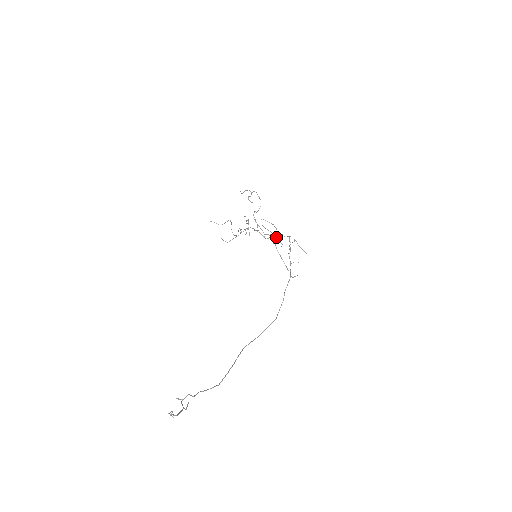
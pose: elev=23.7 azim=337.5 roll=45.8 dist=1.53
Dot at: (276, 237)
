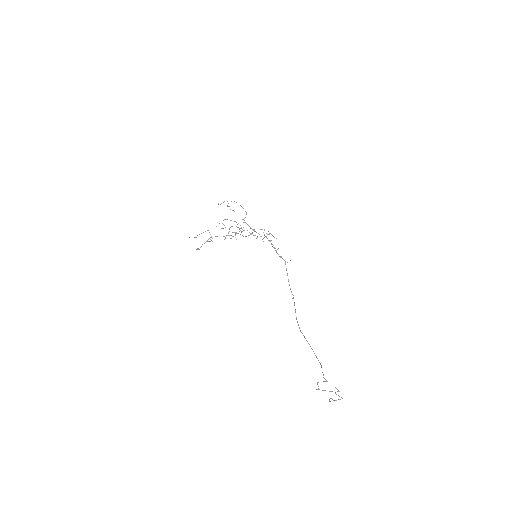
Dot at: occluded
